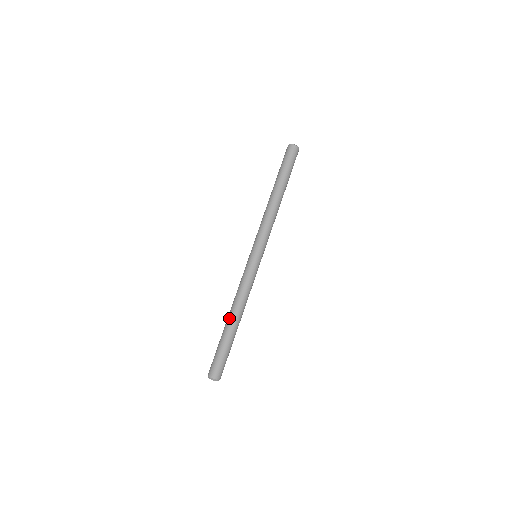
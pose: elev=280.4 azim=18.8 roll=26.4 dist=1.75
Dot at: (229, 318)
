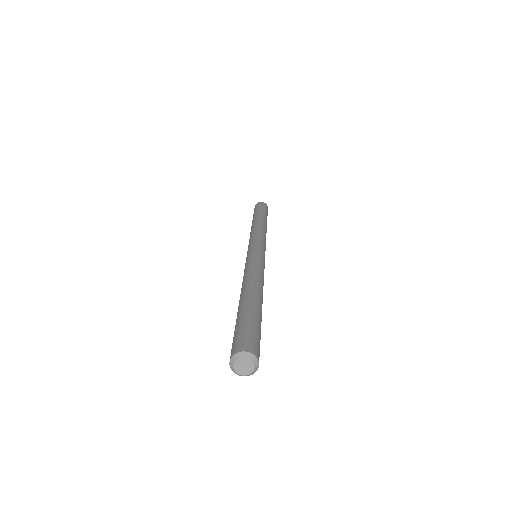
Dot at: (240, 297)
